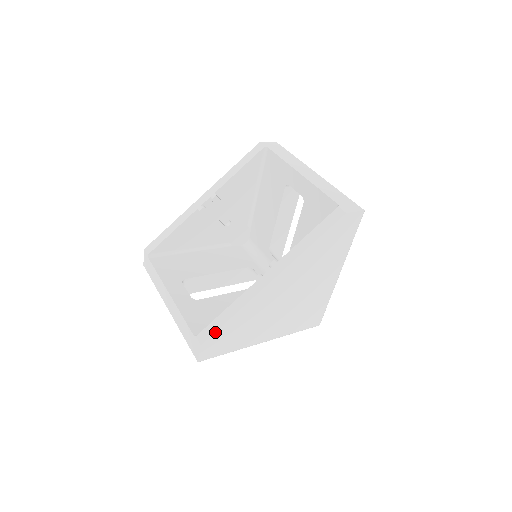
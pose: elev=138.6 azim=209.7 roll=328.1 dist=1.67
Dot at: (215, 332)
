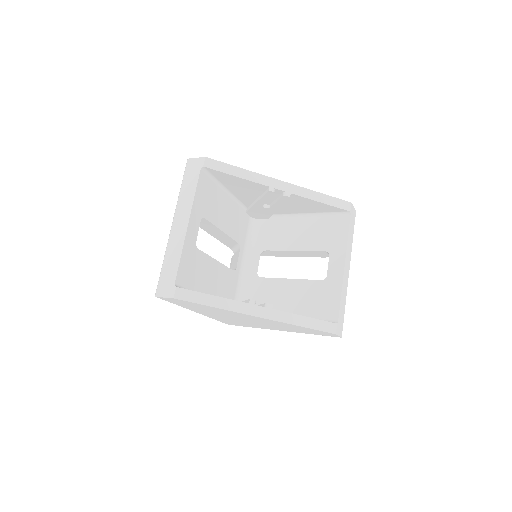
Dot at: (191, 302)
